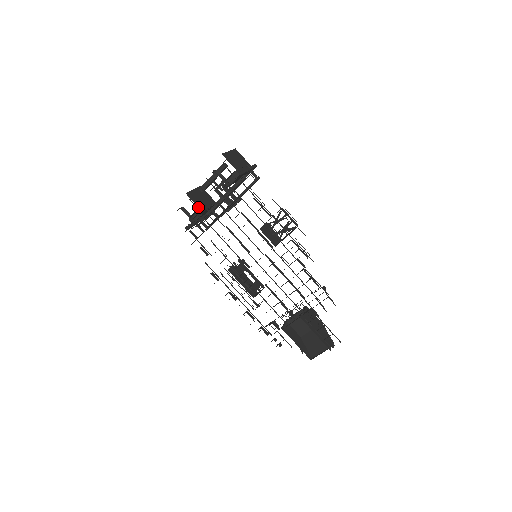
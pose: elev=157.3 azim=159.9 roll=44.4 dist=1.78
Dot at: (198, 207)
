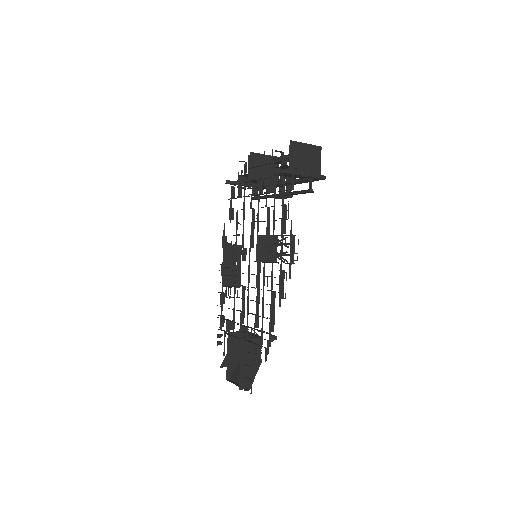
Dot at: occluded
